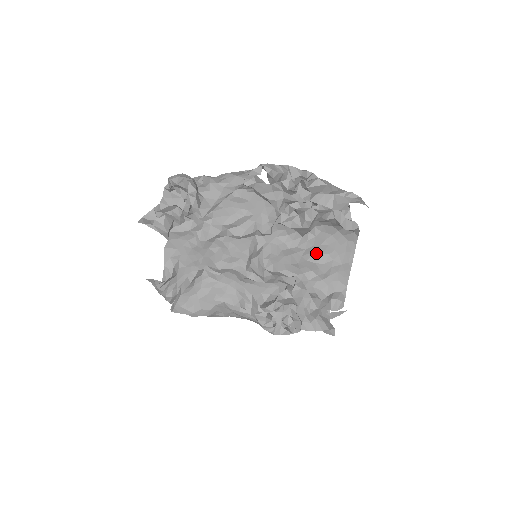
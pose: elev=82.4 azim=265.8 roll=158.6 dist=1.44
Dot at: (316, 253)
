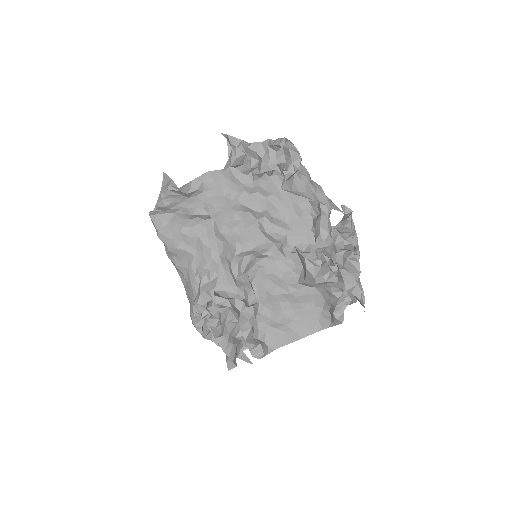
Dot at: (290, 304)
